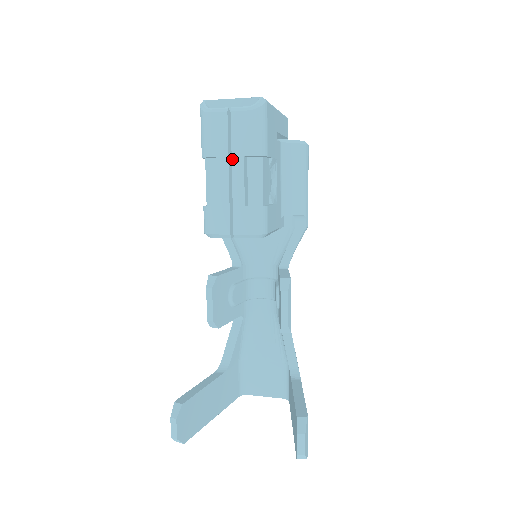
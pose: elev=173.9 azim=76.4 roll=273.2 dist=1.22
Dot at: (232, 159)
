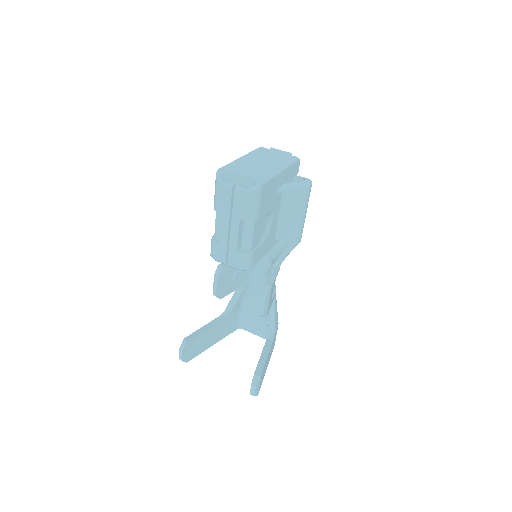
Dot at: (232, 219)
